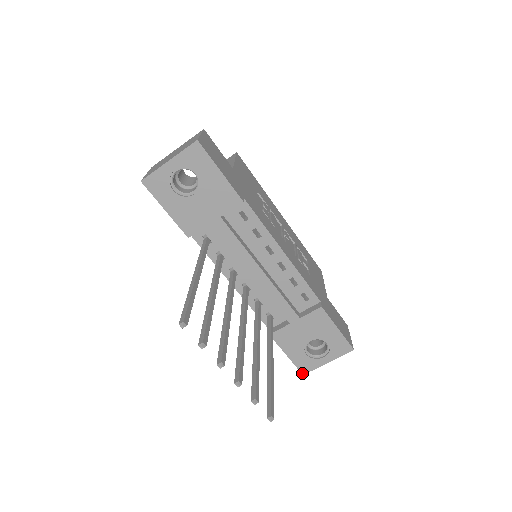
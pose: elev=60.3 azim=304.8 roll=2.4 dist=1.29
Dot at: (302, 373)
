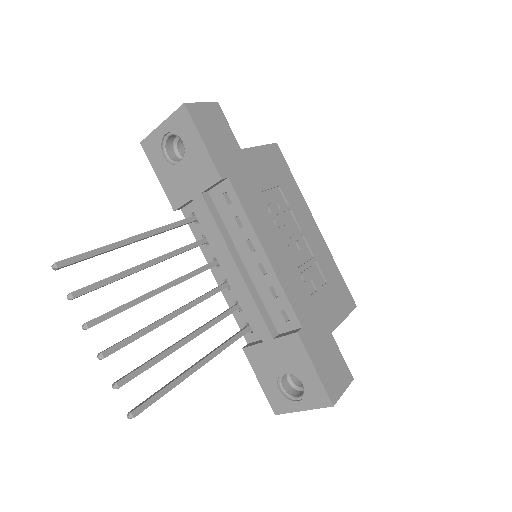
Dot at: (274, 412)
